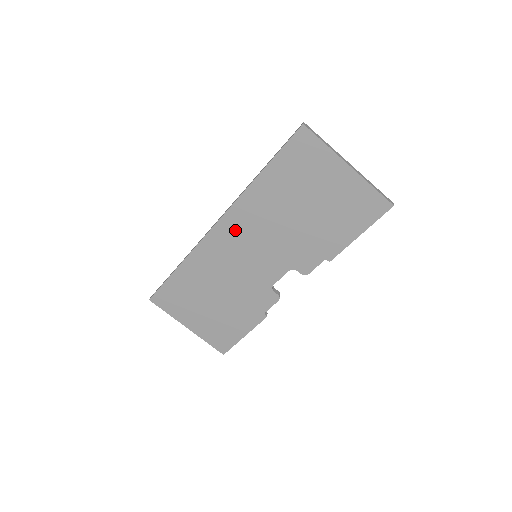
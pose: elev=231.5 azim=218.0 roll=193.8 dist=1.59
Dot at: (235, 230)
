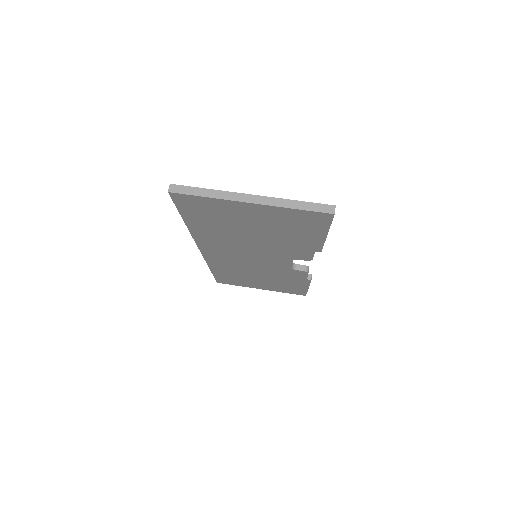
Dot at: (218, 251)
